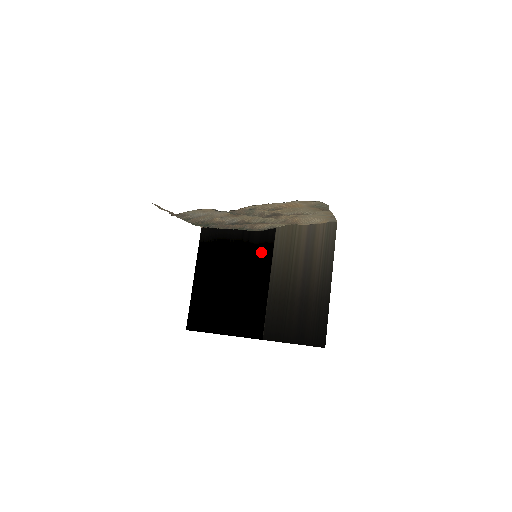
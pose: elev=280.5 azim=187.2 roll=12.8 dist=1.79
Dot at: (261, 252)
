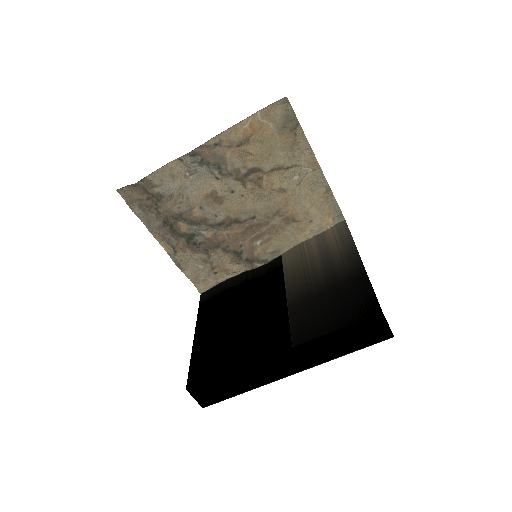
Dot at: (270, 278)
